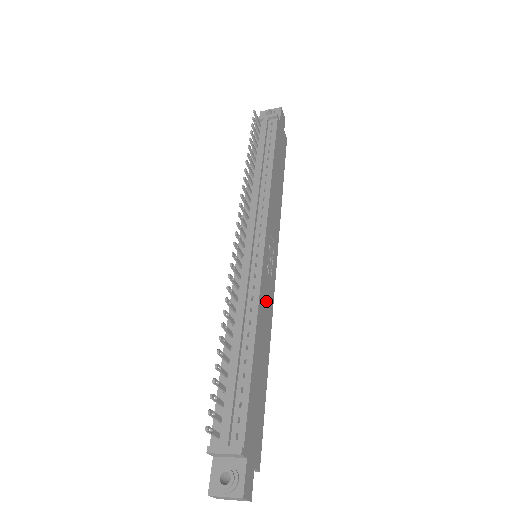
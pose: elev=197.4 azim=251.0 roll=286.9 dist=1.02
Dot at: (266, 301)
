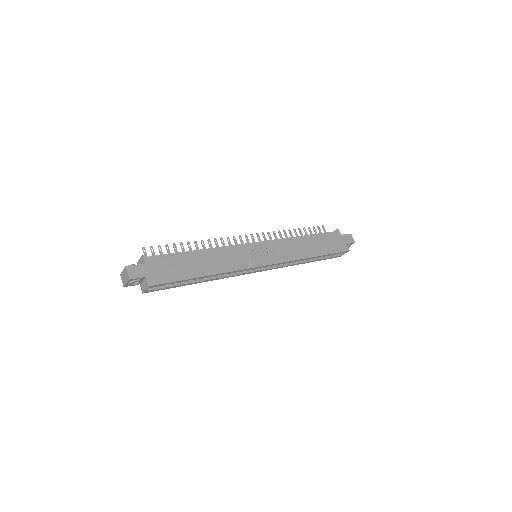
Dot at: (234, 257)
